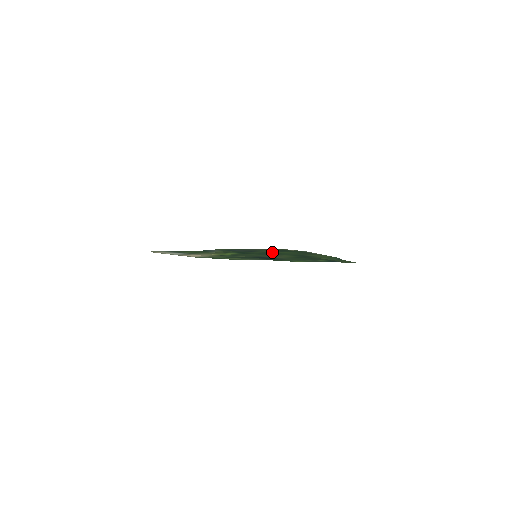
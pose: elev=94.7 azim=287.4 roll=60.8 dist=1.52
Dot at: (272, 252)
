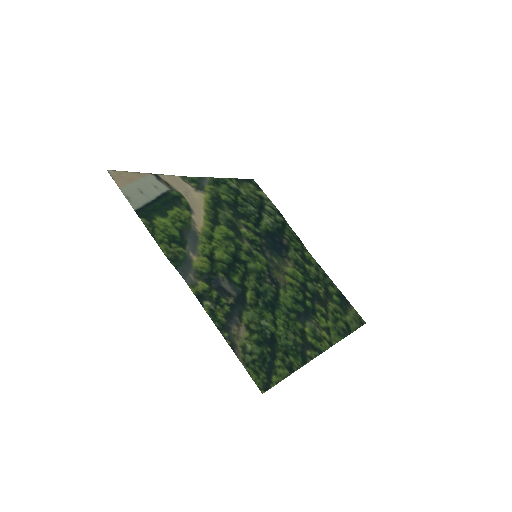
Dot at: (265, 311)
